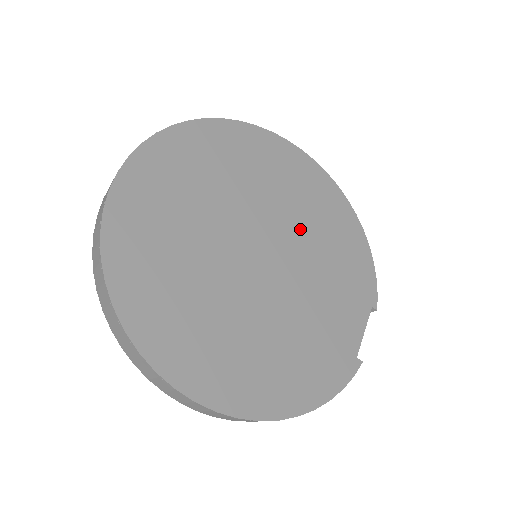
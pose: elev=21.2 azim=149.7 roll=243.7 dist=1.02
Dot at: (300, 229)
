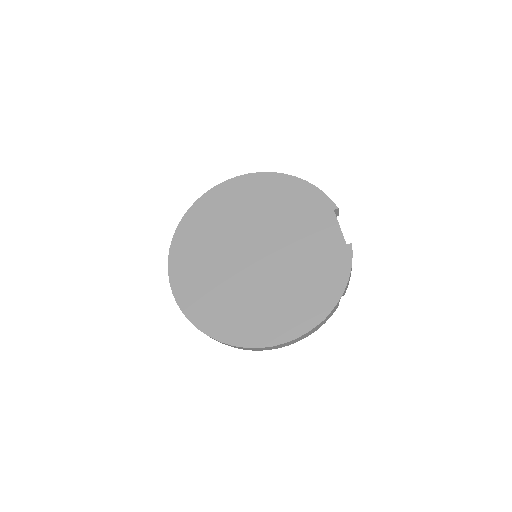
Dot at: (263, 219)
